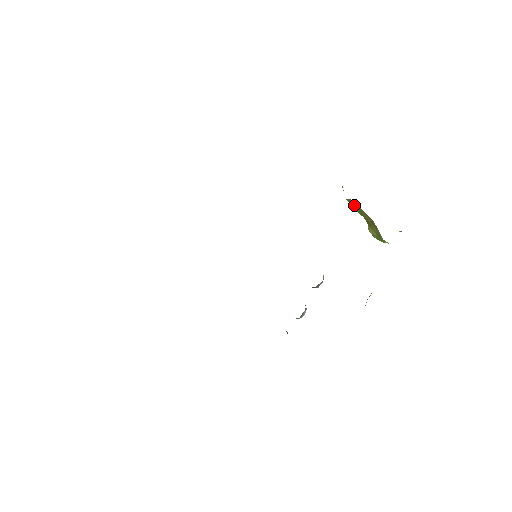
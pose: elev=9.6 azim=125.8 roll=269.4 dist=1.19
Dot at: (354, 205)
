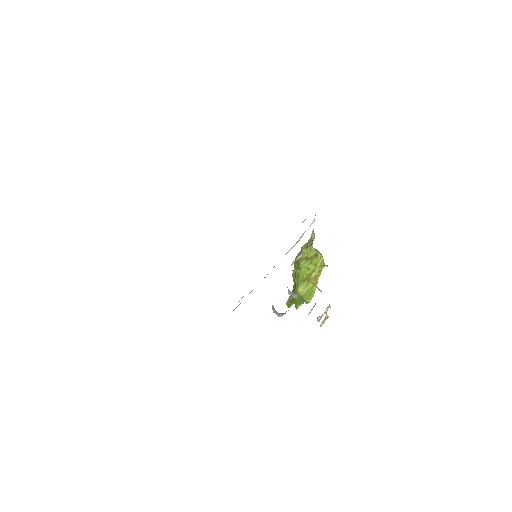
Dot at: (314, 259)
